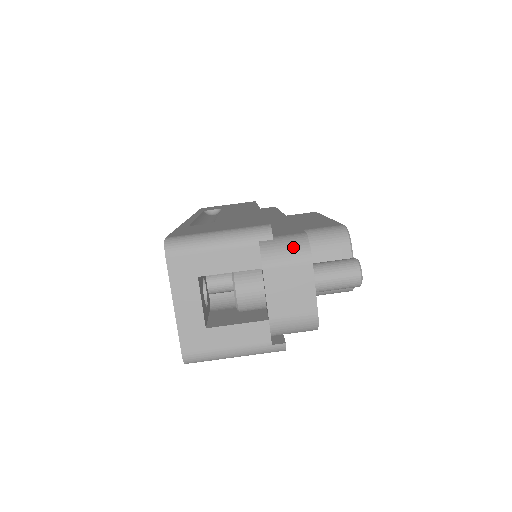
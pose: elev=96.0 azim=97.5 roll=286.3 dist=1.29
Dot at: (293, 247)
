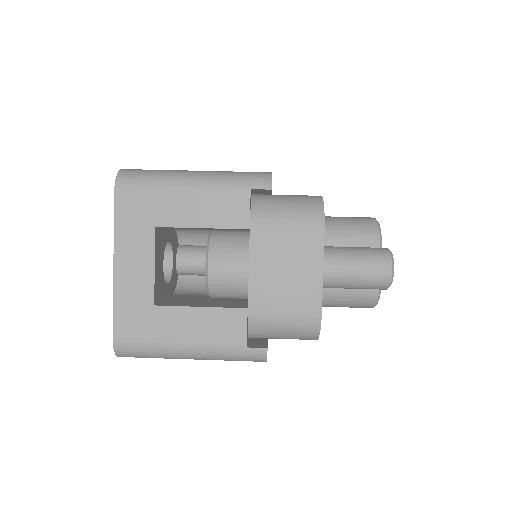
Dot at: (299, 207)
